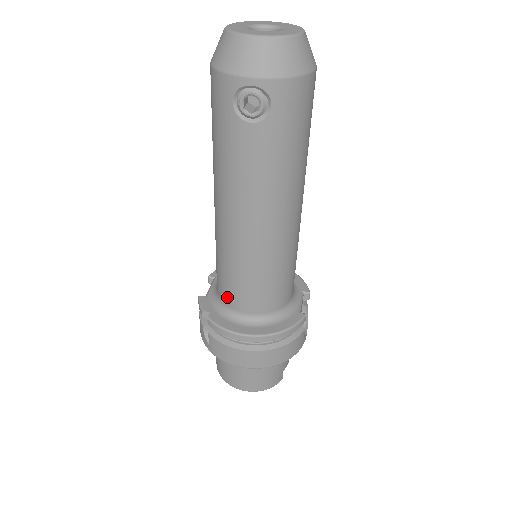
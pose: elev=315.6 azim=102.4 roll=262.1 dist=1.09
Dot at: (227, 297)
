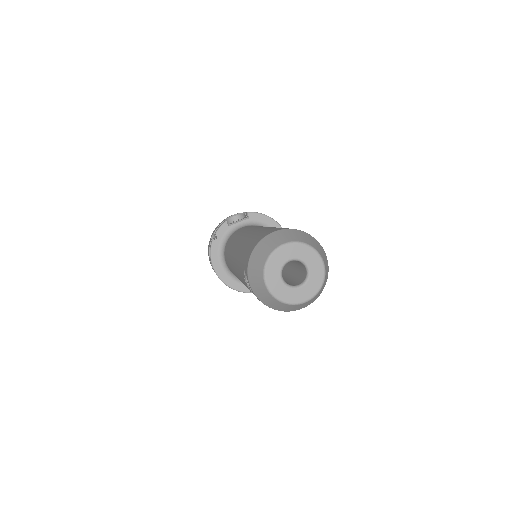
Dot at: occluded
